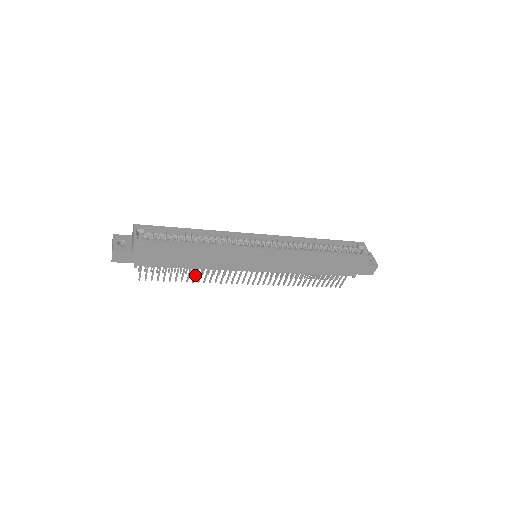
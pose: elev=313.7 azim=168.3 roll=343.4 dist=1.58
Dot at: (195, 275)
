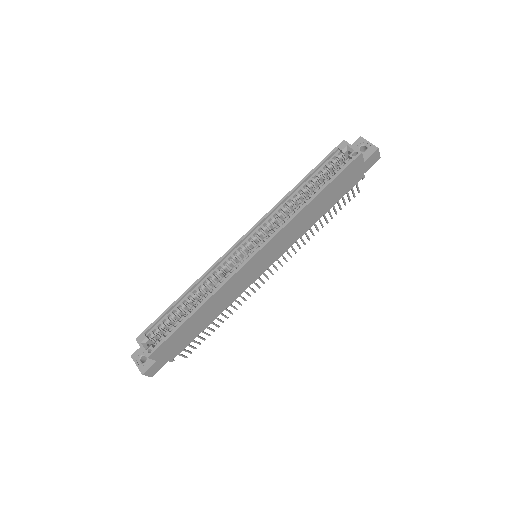
Dot at: (223, 315)
